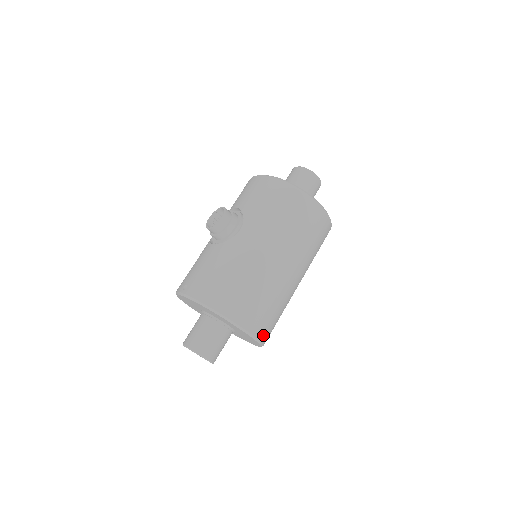
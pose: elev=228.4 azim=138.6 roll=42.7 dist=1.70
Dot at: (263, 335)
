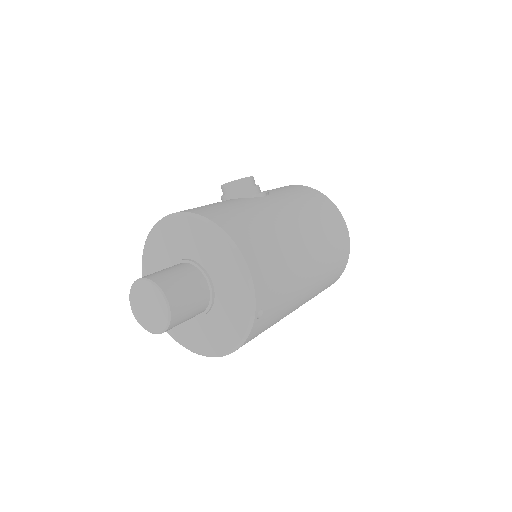
Dot at: (257, 315)
